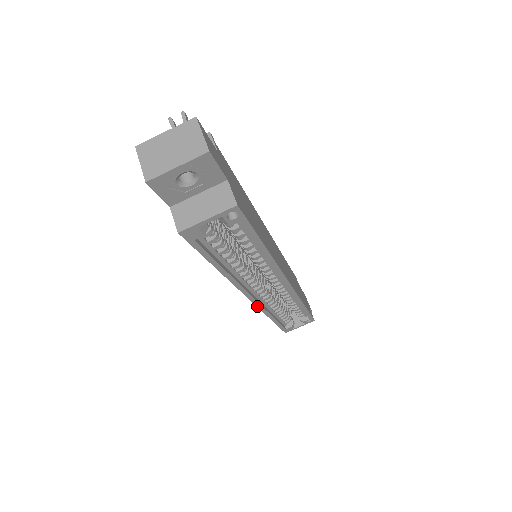
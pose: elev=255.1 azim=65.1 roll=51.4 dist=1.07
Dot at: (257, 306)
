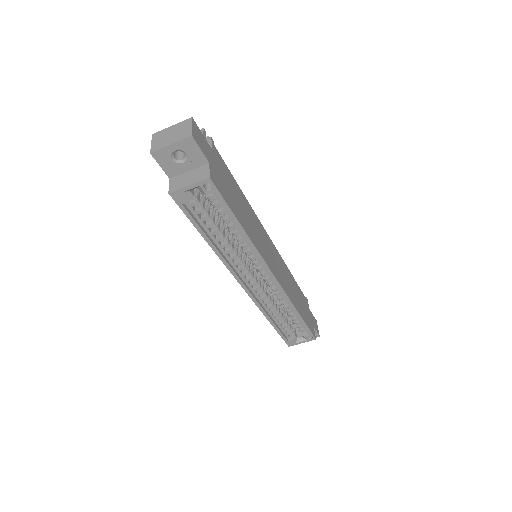
Dot at: (251, 298)
